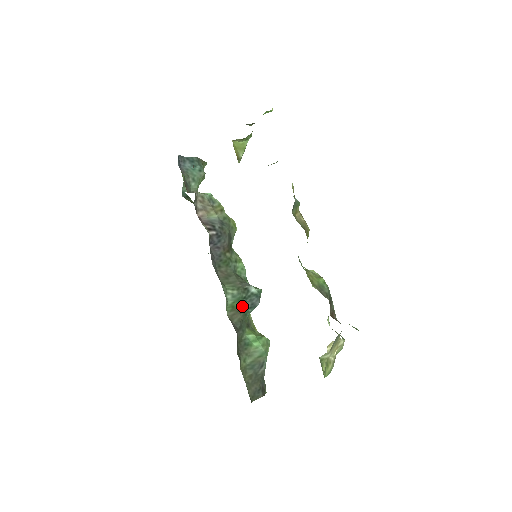
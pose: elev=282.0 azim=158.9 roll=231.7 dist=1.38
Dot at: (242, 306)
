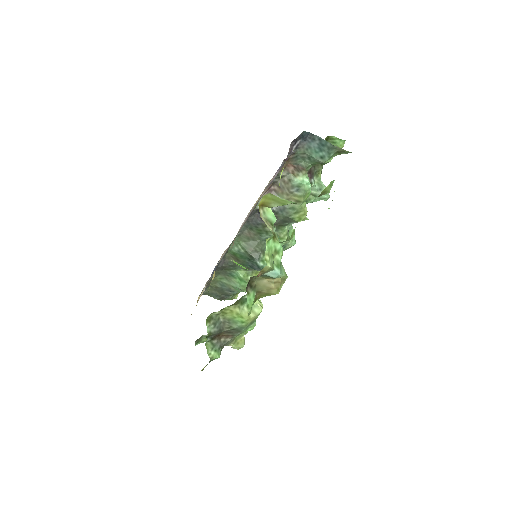
Dot at: (244, 260)
